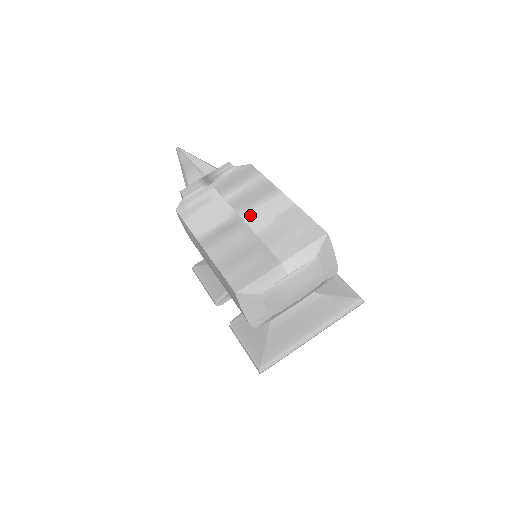
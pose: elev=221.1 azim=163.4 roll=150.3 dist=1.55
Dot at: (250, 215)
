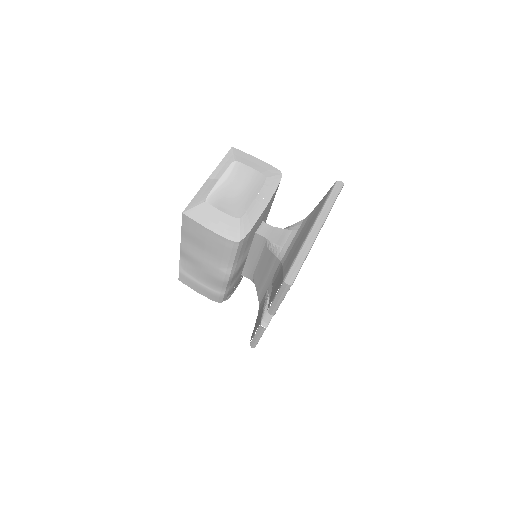
Dot at: occluded
